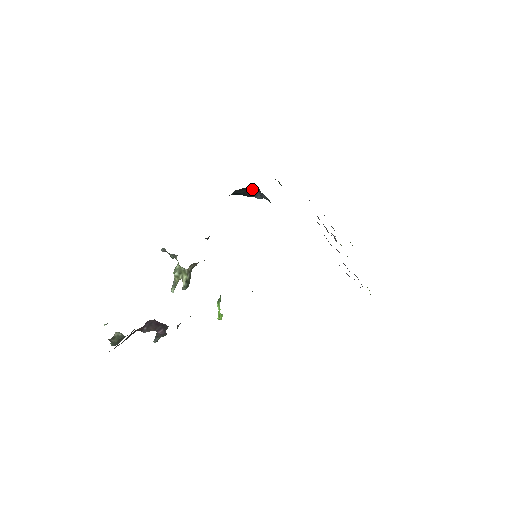
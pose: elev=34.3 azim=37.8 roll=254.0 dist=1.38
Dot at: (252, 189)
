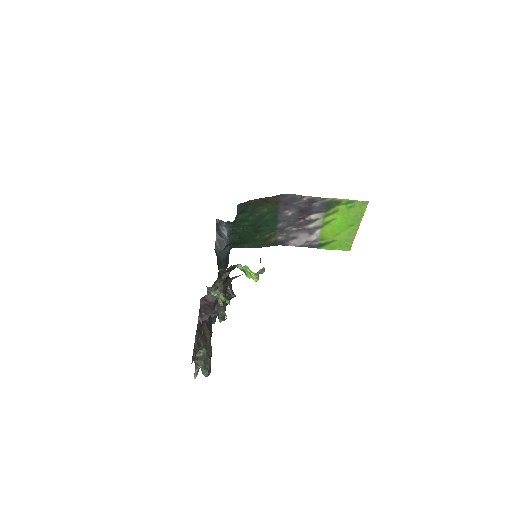
Dot at: (219, 236)
